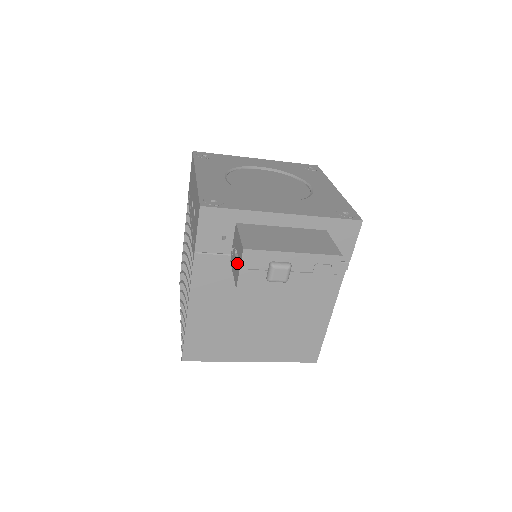
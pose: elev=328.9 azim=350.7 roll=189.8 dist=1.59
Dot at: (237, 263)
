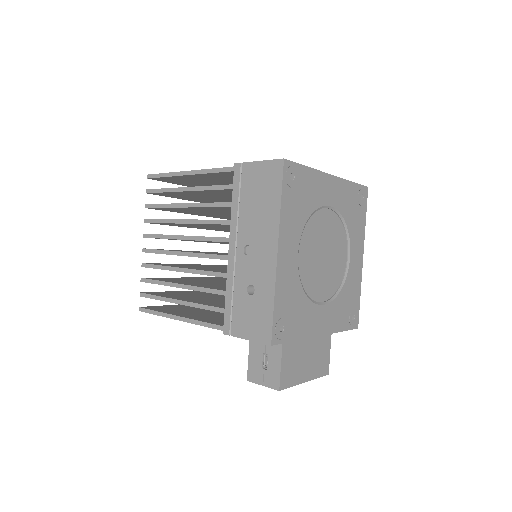
Dot at: (262, 373)
